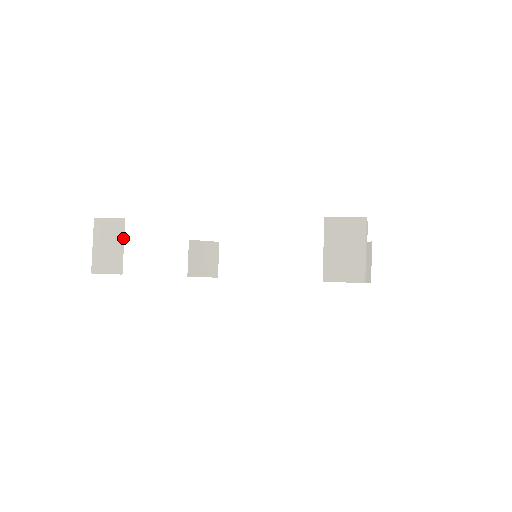
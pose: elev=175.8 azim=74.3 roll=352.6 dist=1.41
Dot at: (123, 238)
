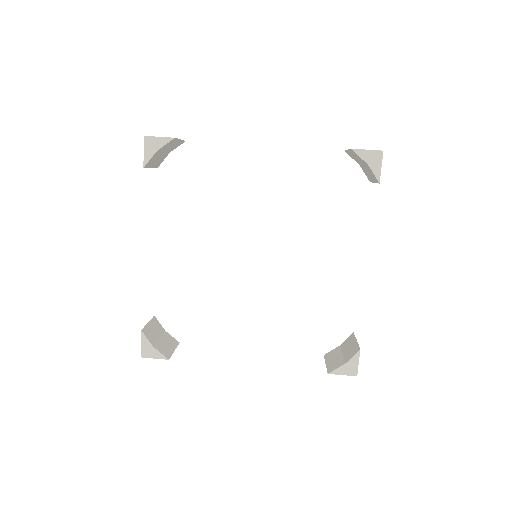
Dot at: (172, 353)
